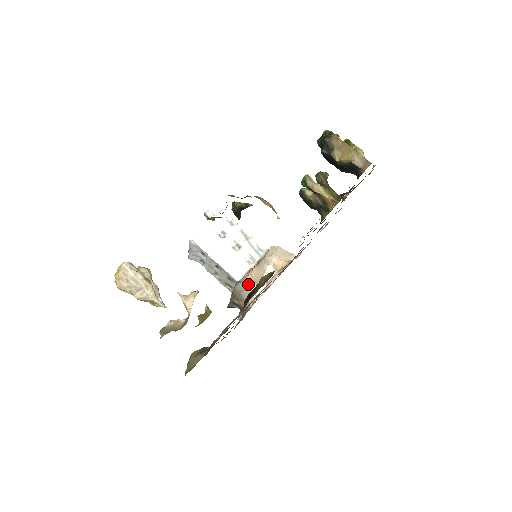
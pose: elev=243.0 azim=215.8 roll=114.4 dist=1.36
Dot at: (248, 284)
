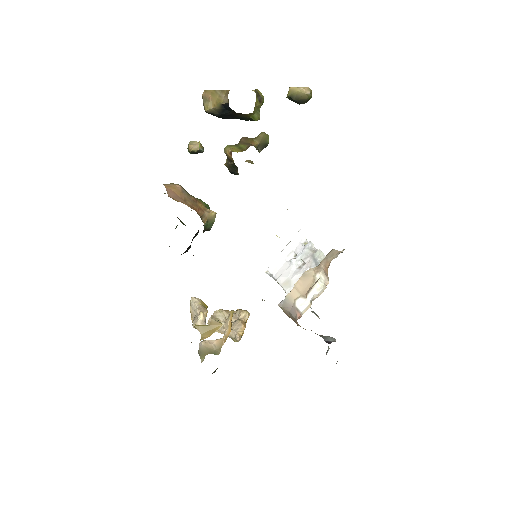
Dot at: (294, 299)
